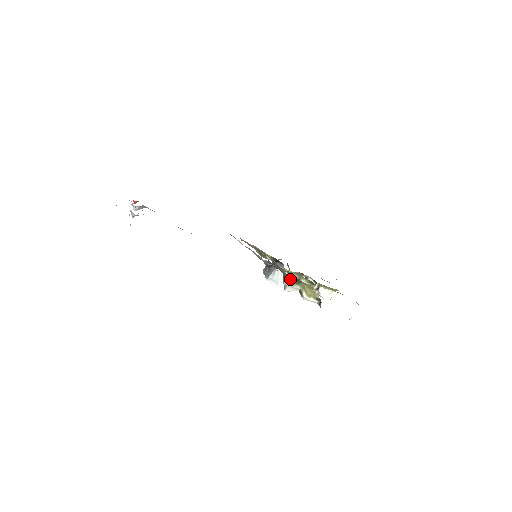
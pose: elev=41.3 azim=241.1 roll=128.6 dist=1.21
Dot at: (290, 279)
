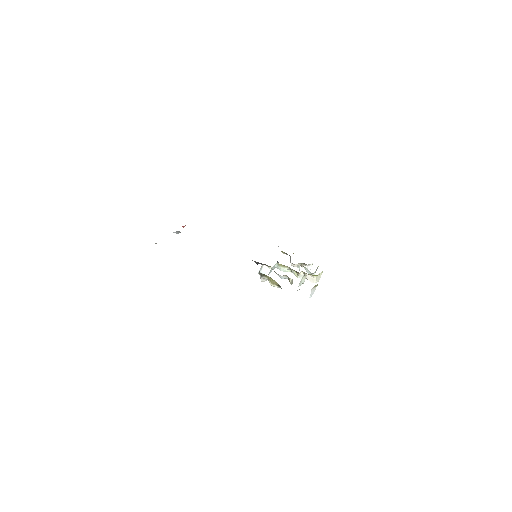
Dot at: (260, 273)
